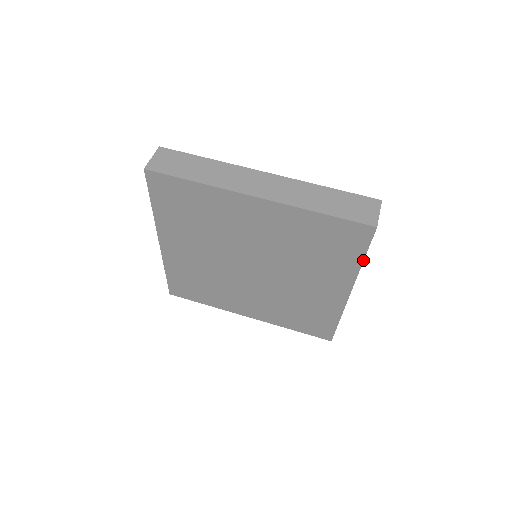
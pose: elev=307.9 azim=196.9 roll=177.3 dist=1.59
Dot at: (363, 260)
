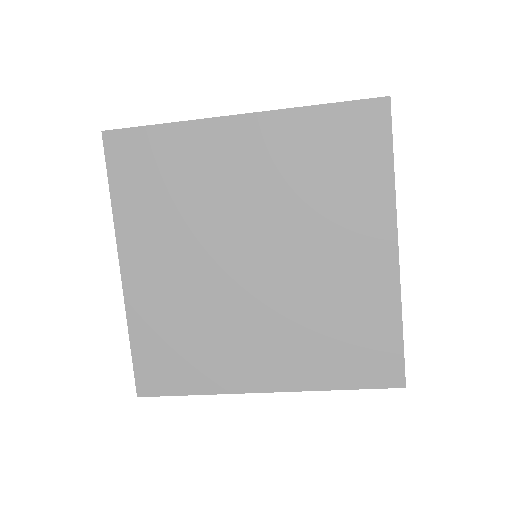
Dot at: (393, 164)
